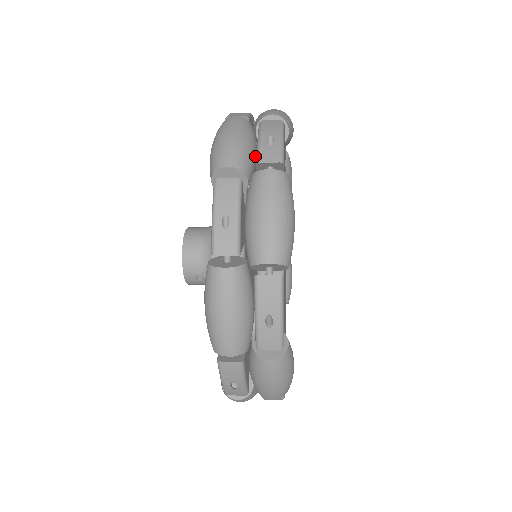
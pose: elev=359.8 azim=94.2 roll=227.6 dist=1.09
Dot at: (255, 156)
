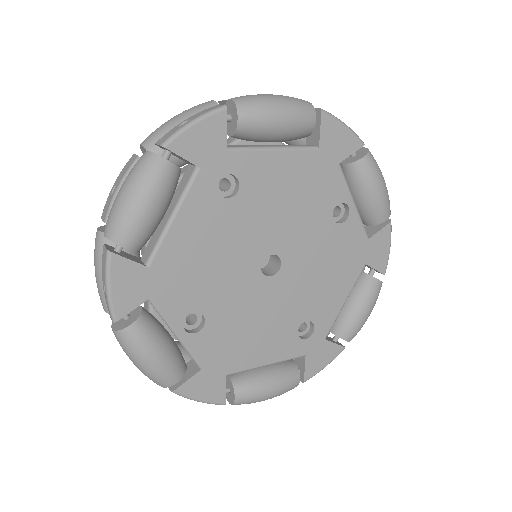
Dot at: occluded
